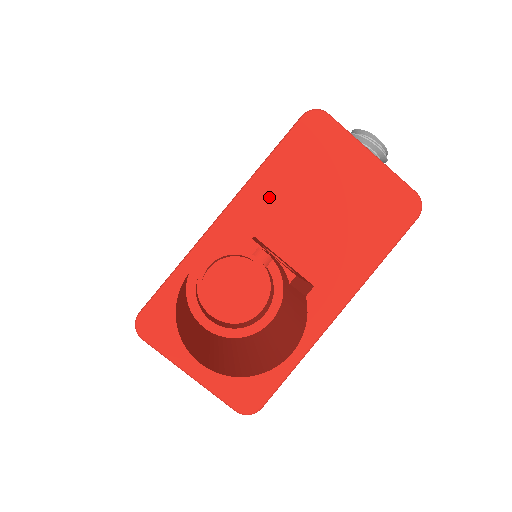
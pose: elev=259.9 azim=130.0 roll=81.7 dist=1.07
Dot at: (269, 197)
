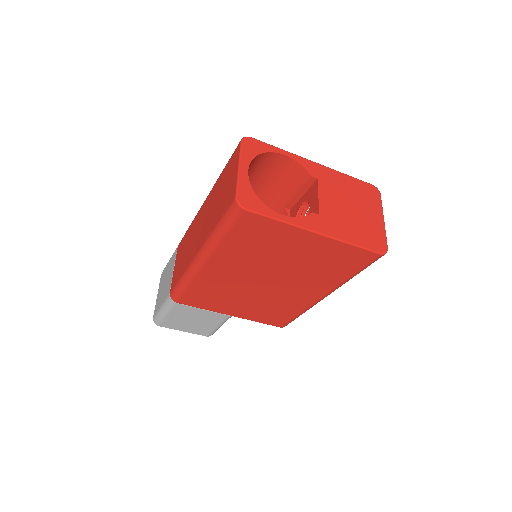
Dot at: (336, 180)
